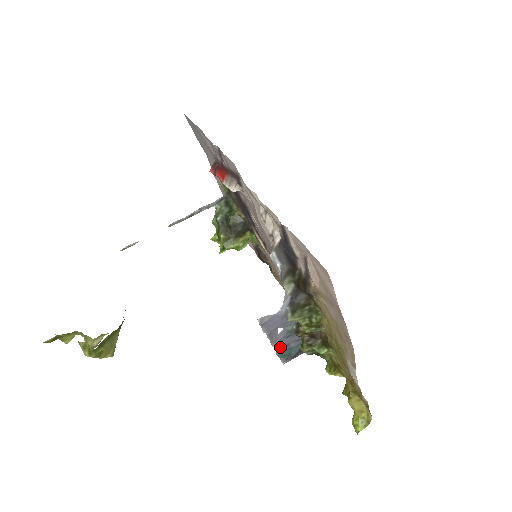
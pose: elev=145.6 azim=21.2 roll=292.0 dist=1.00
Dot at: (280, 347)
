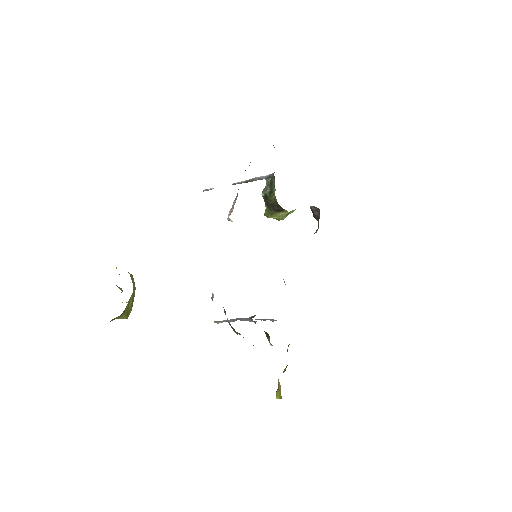
Dot at: occluded
